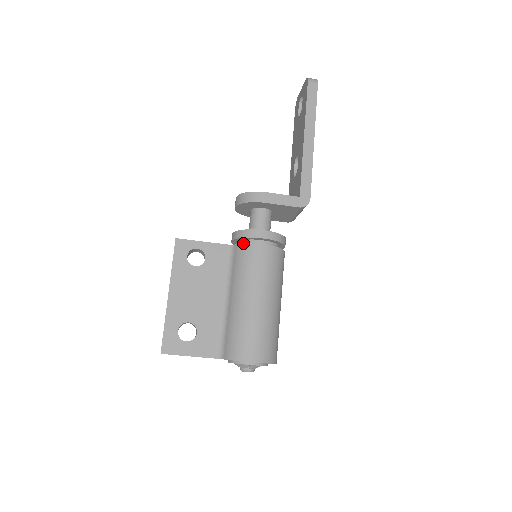
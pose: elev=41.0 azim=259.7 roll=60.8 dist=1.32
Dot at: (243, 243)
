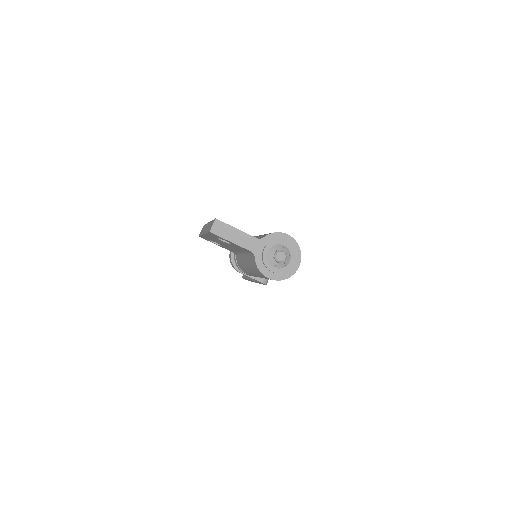
Dot at: occluded
